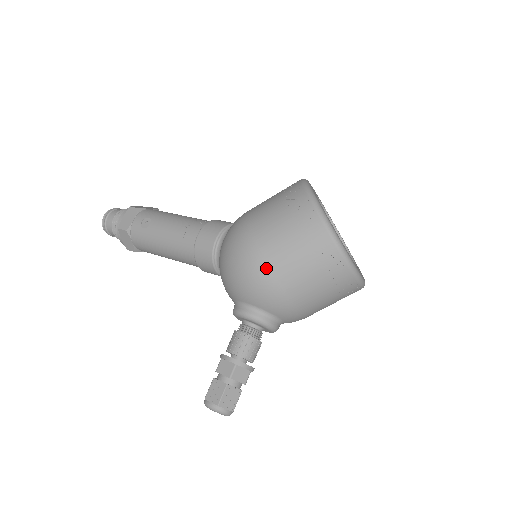
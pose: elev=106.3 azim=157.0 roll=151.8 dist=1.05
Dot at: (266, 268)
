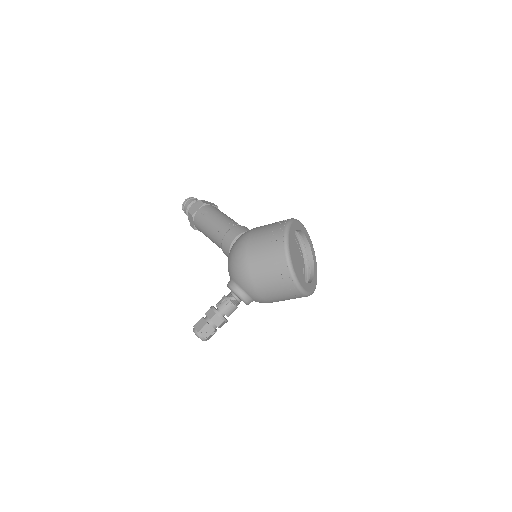
Dot at: (247, 264)
